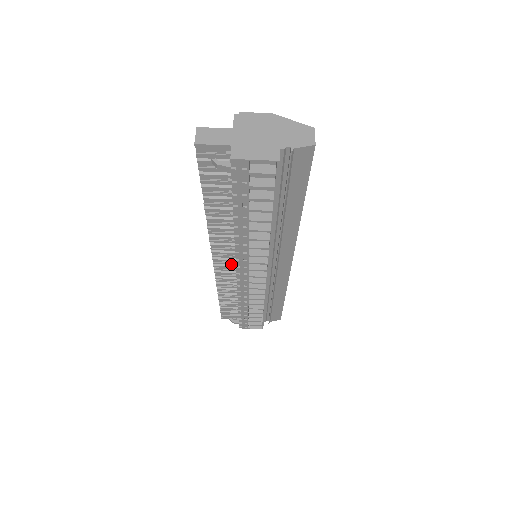
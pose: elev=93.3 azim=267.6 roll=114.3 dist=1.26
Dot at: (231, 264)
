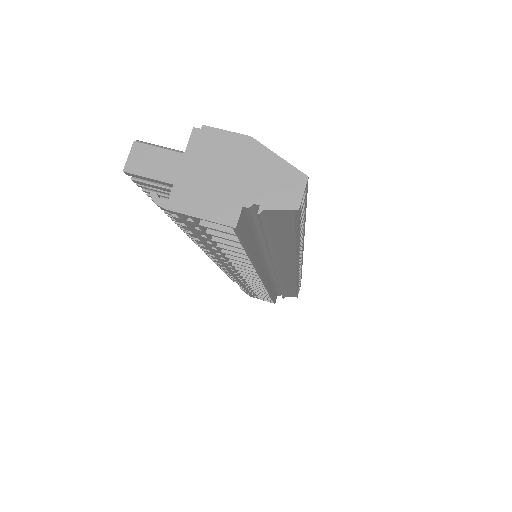
Dot at: occluded
